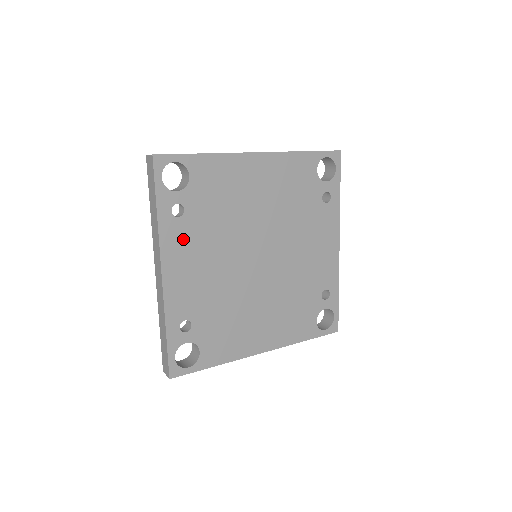
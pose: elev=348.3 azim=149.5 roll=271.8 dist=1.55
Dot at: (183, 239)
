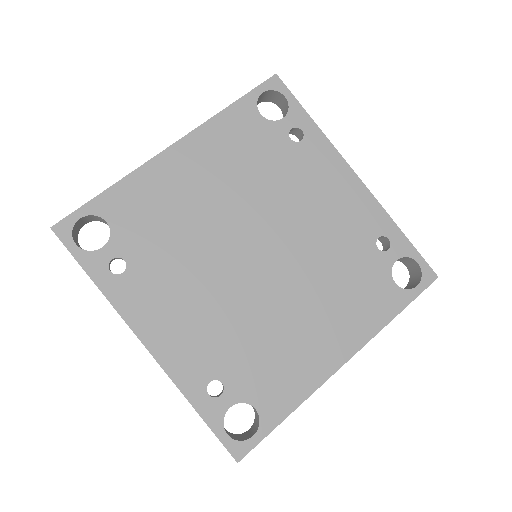
Dot at: (145, 293)
